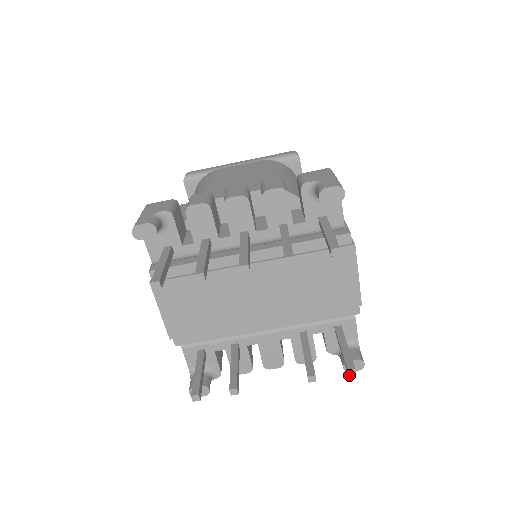
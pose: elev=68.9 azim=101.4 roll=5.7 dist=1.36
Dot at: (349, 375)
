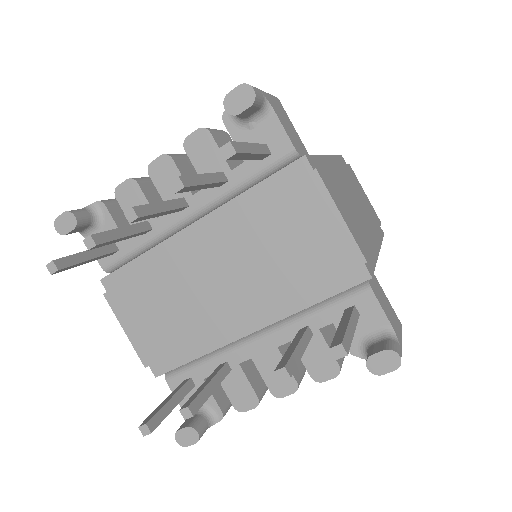
Dot at: (337, 358)
